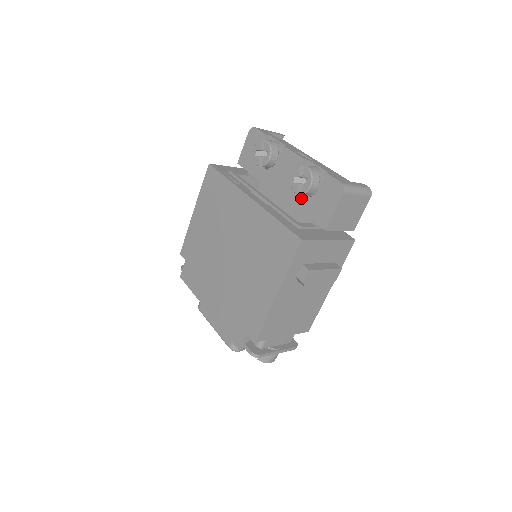
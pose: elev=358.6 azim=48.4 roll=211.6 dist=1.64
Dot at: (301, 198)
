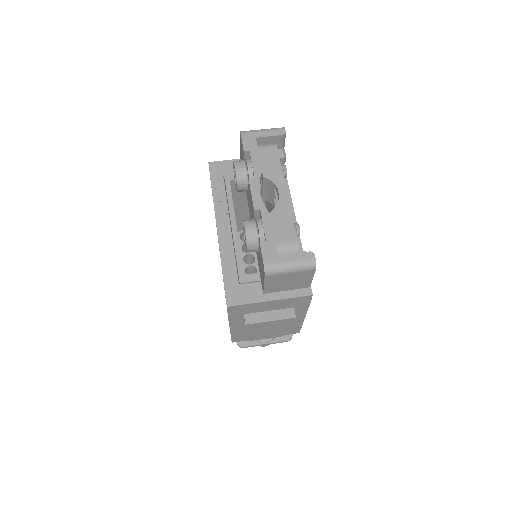
Dot at: occluded
